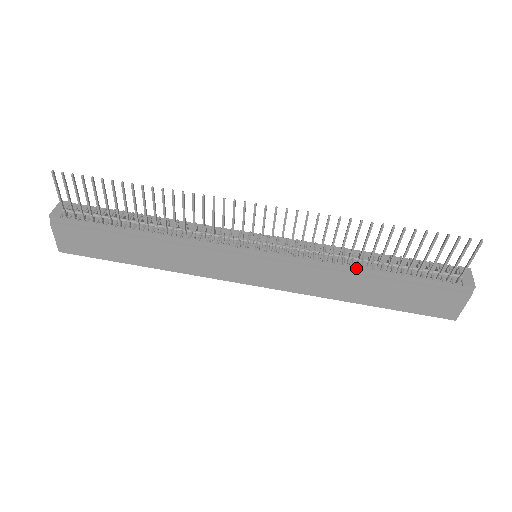
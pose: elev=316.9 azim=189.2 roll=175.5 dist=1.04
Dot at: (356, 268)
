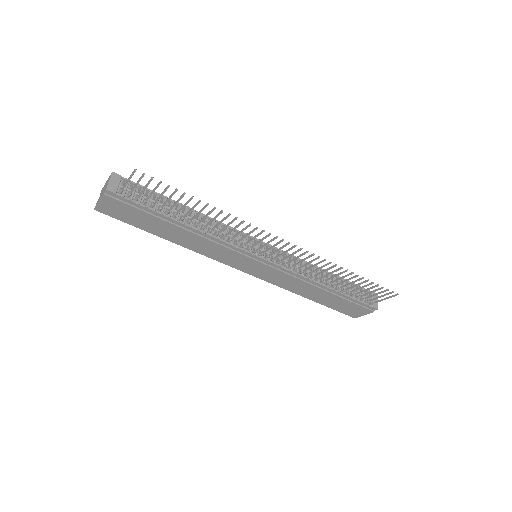
Dot at: (320, 284)
